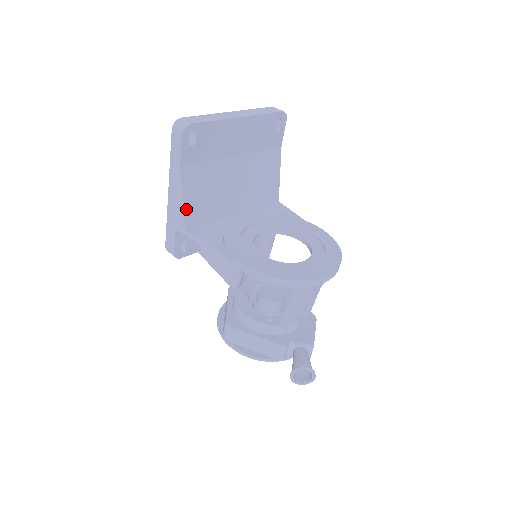
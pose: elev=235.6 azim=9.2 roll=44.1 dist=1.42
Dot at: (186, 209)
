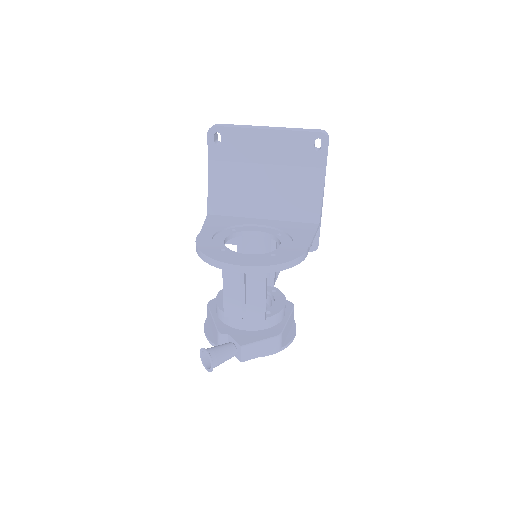
Dot at: (210, 196)
